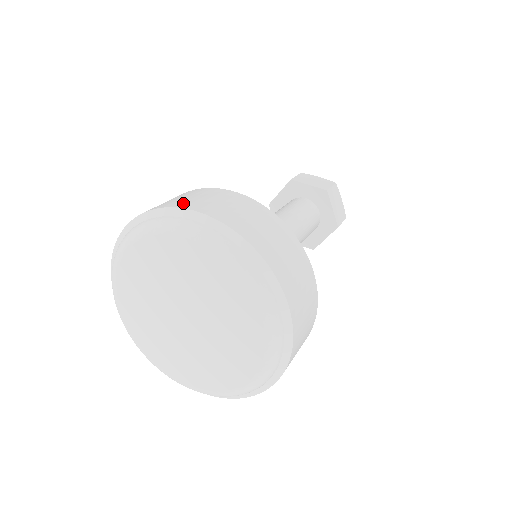
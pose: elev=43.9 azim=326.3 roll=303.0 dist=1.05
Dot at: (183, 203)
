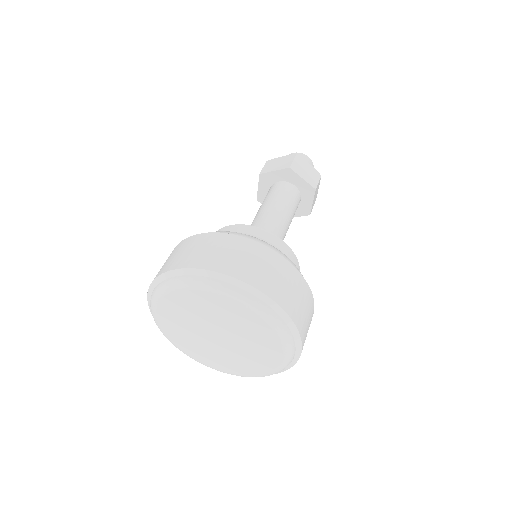
Dot at: (251, 276)
